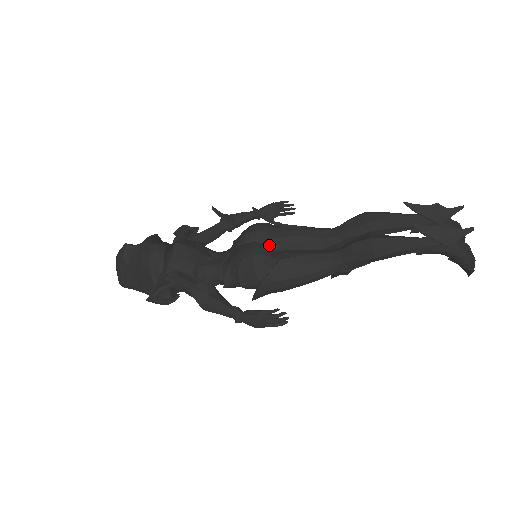
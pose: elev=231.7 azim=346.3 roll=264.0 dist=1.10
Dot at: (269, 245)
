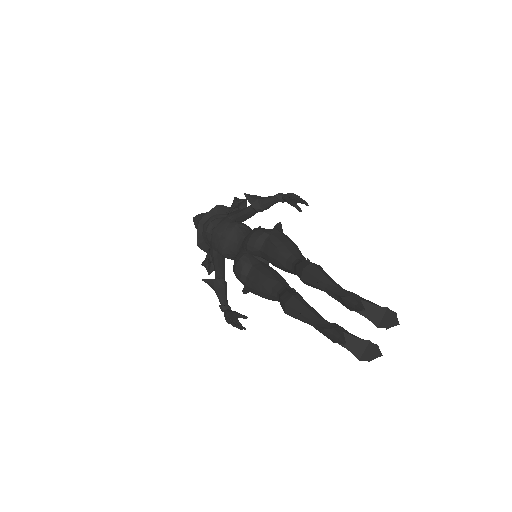
Dot at: (259, 254)
